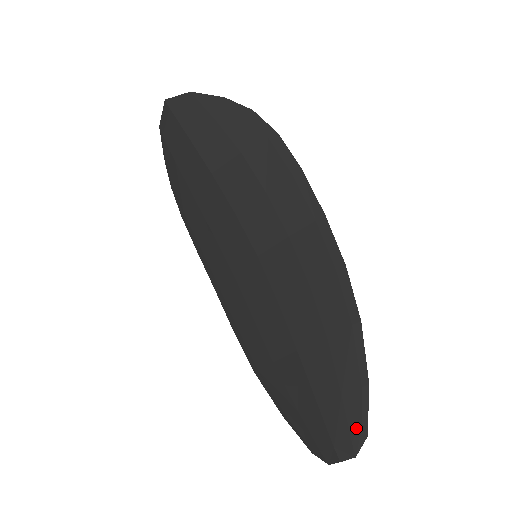
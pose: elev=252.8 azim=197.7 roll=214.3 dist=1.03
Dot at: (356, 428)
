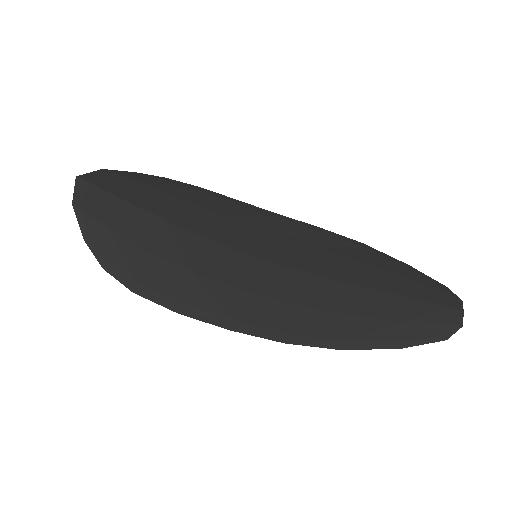
Dot at: (439, 287)
